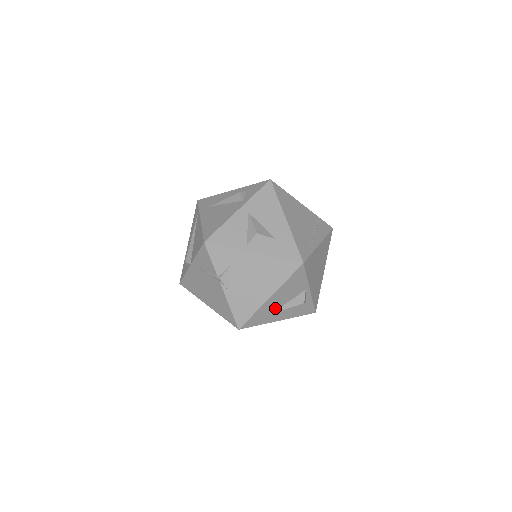
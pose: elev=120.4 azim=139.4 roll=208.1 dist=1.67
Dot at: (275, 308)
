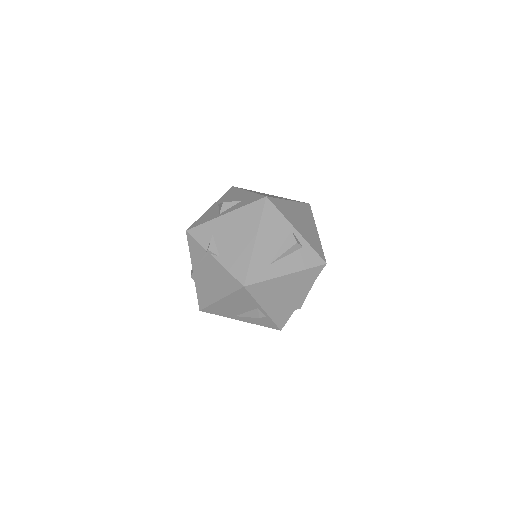
Dot at: (271, 256)
